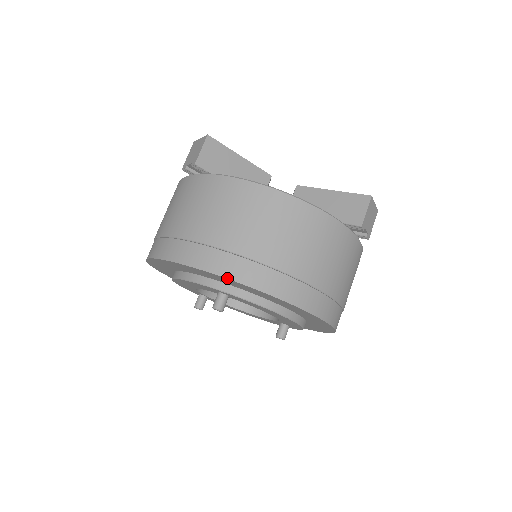
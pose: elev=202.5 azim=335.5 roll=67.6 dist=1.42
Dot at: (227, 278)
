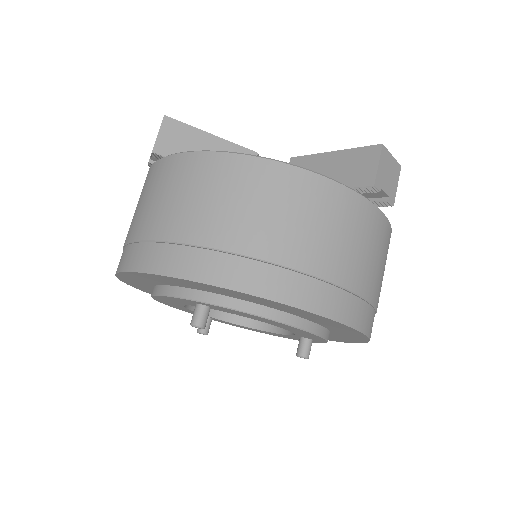
Dot at: (185, 279)
